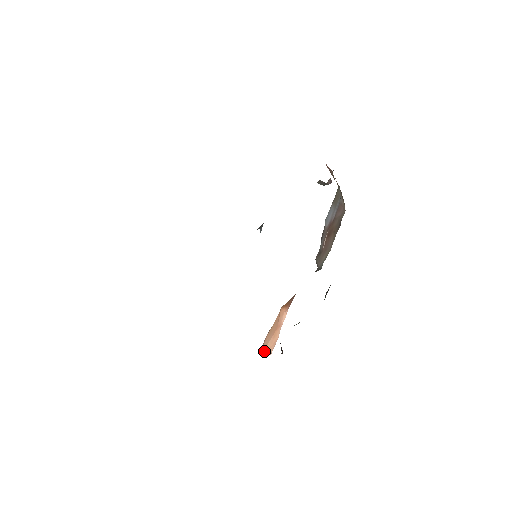
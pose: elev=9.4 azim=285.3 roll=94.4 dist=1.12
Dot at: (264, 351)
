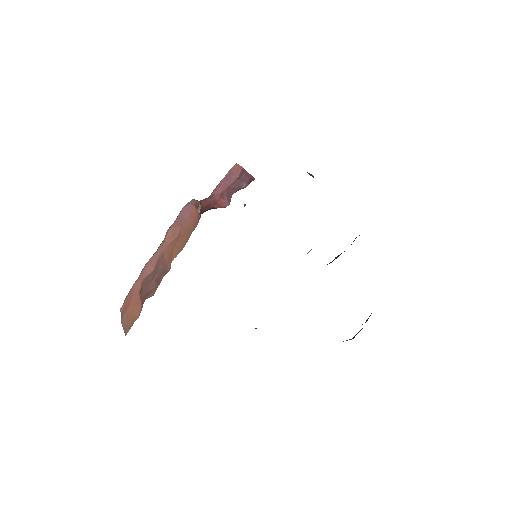
Dot at: occluded
